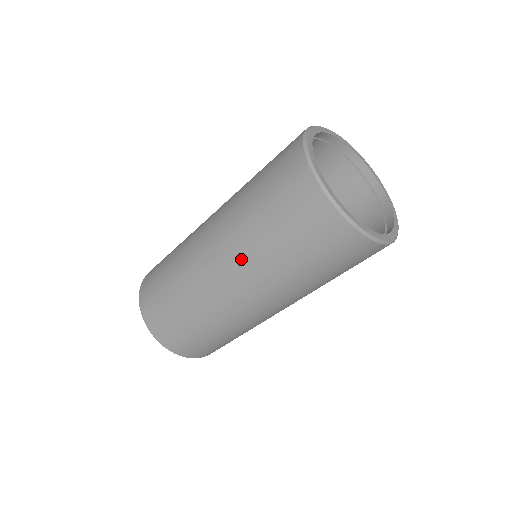
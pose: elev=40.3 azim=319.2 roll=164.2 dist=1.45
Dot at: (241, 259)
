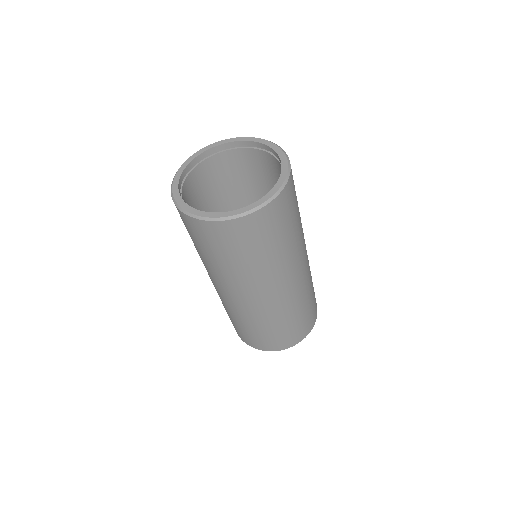
Dot at: (247, 284)
